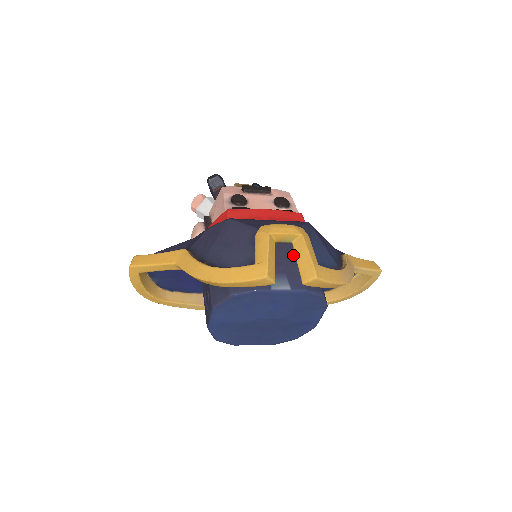
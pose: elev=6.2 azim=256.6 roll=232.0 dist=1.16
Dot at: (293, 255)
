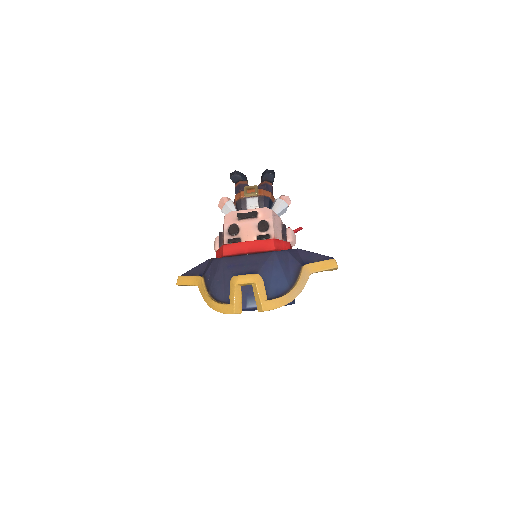
Dot at: occluded
